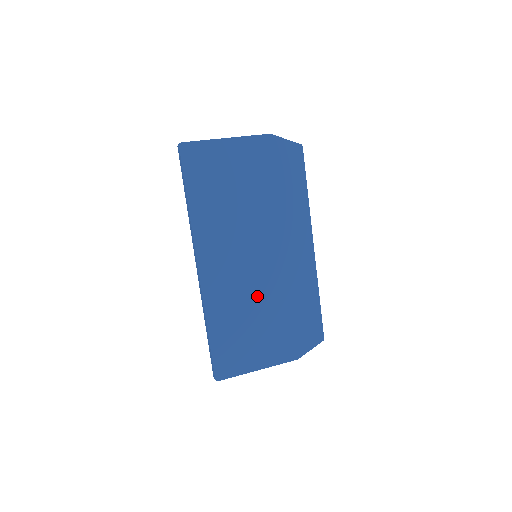
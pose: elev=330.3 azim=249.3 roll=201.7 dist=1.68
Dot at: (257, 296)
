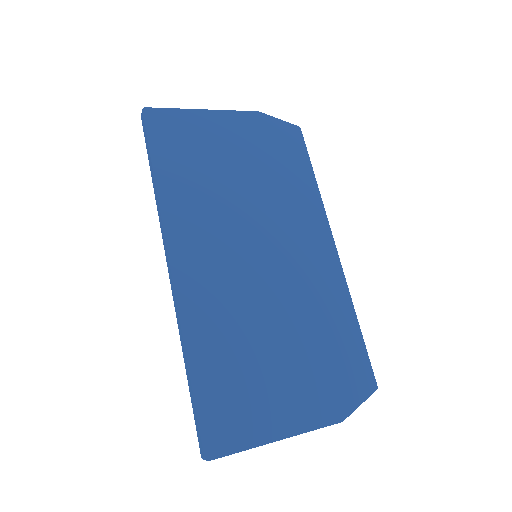
Dot at: (264, 312)
